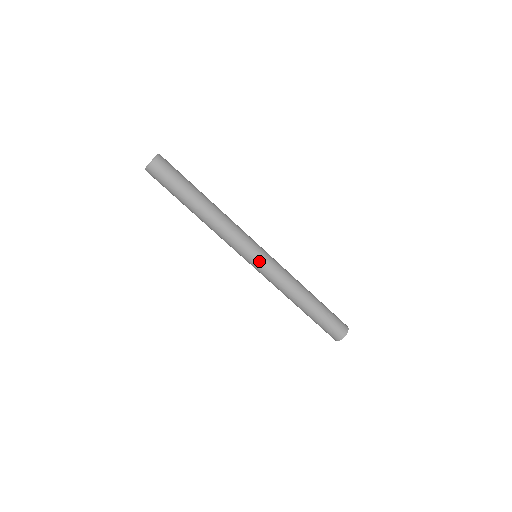
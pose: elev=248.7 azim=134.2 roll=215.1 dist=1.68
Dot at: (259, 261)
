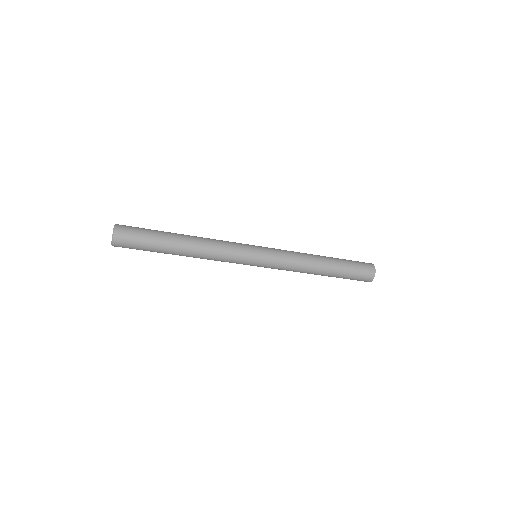
Dot at: (258, 266)
